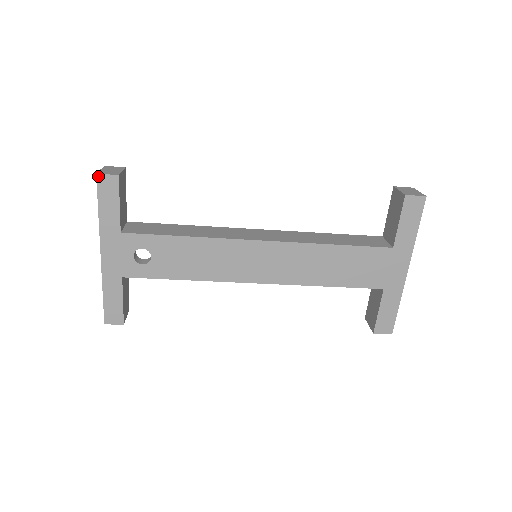
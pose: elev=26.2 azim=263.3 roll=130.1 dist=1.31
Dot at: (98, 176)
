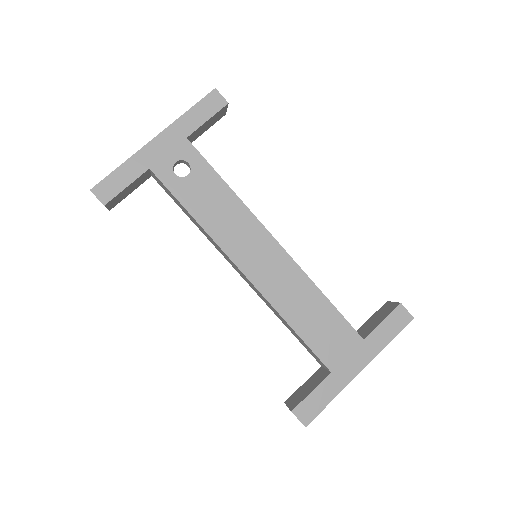
Dot at: (215, 90)
